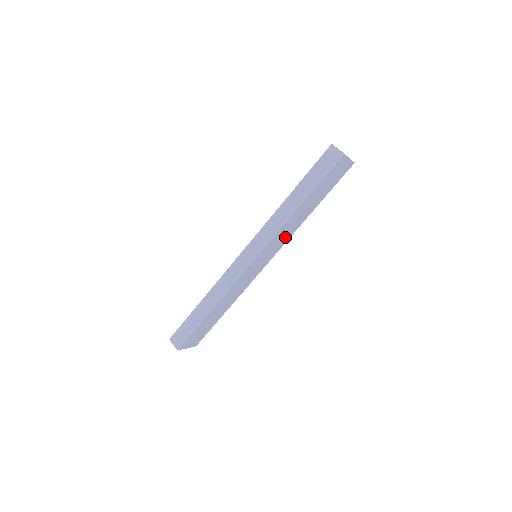
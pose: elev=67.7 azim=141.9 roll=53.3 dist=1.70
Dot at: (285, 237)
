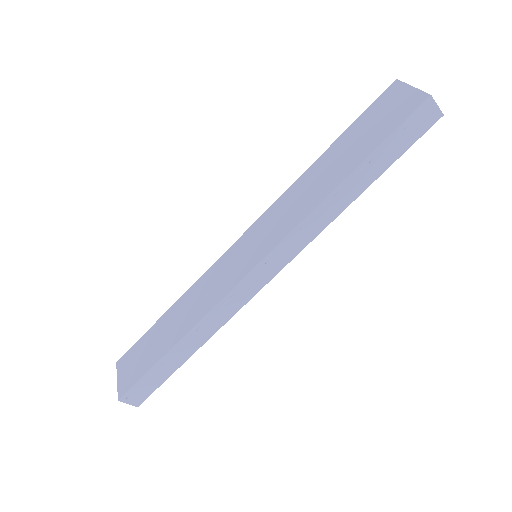
Dot at: occluded
